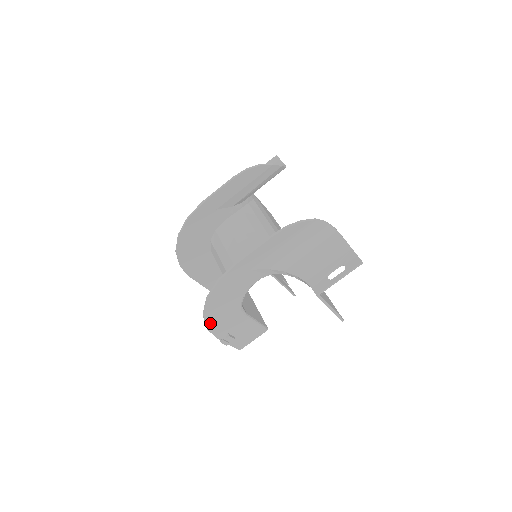
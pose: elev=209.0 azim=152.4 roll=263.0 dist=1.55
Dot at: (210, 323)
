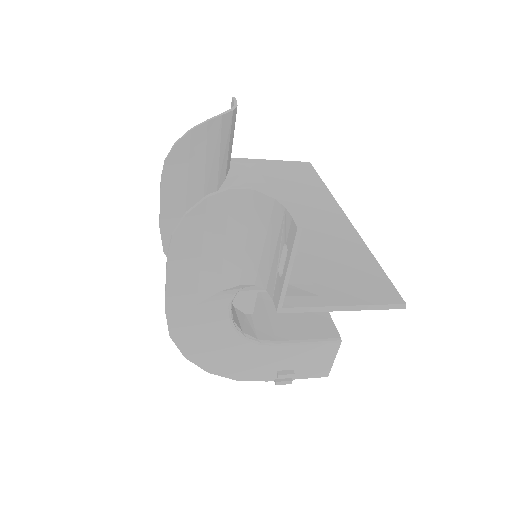
Dot at: (232, 374)
